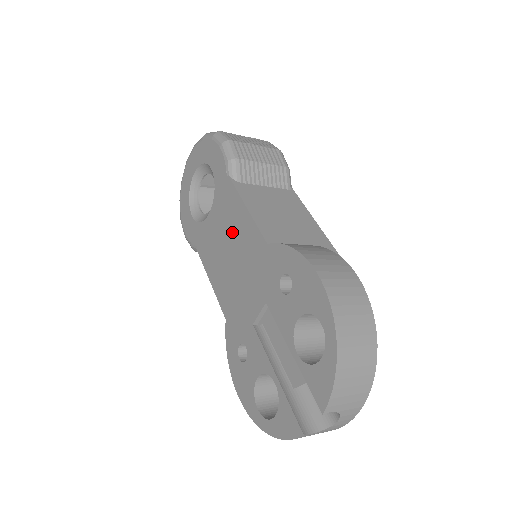
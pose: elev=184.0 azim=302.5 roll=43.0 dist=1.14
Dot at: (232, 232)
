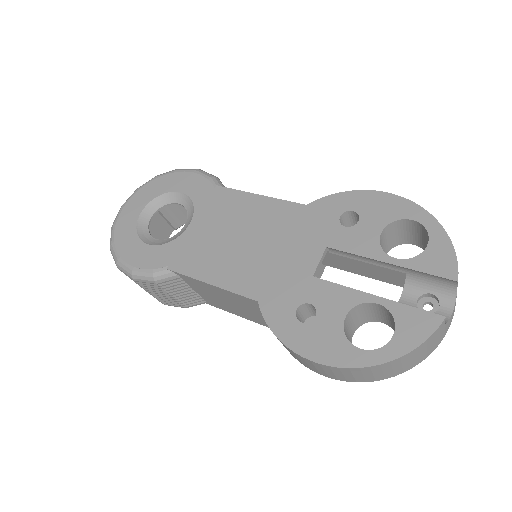
Dot at: (241, 222)
